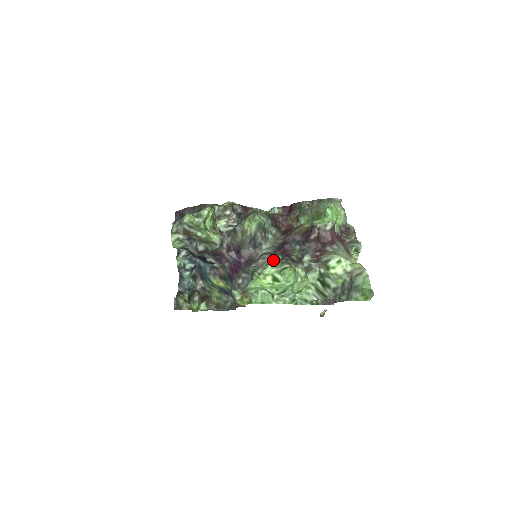
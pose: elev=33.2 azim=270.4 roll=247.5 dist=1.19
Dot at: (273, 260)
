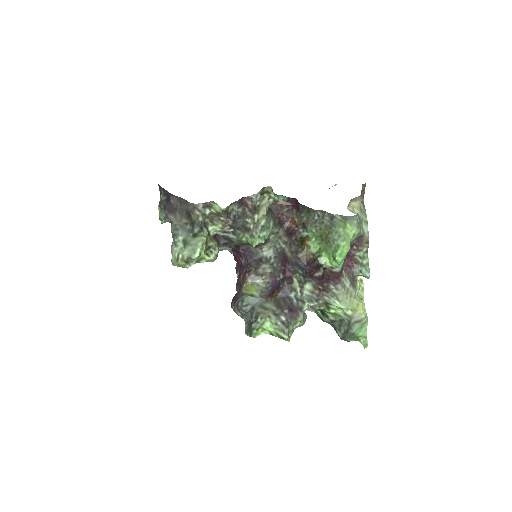
Dot at: (272, 307)
